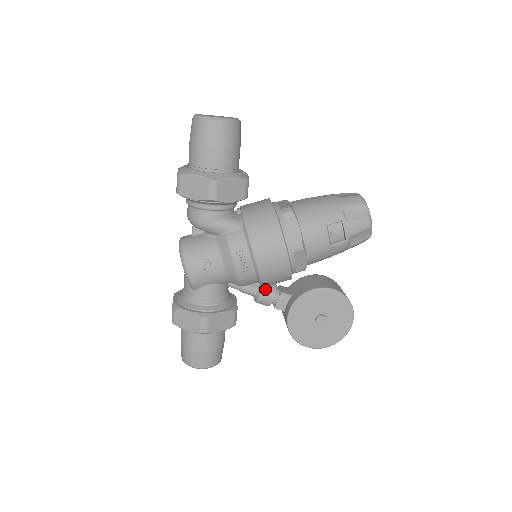
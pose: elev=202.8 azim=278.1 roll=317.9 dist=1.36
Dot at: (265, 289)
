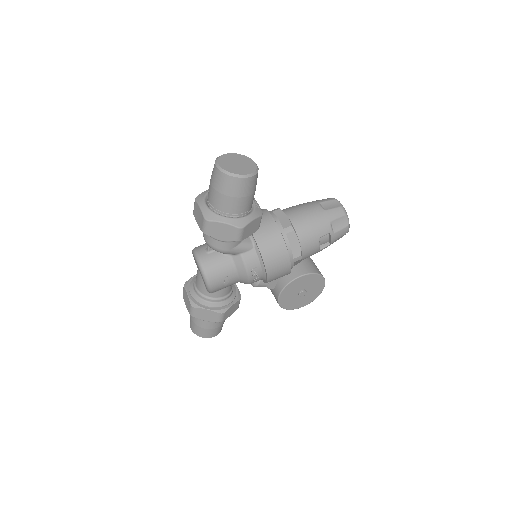
Dot at: occluded
